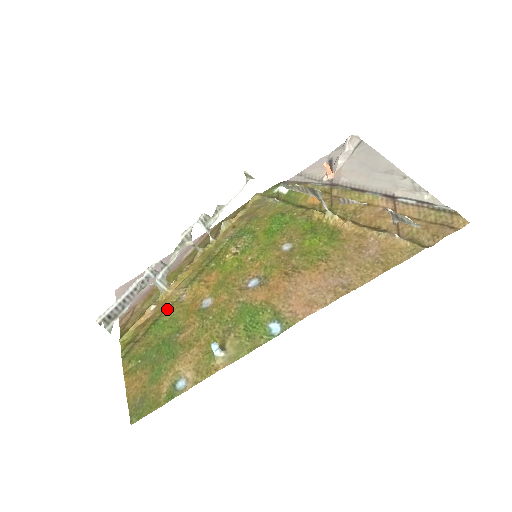
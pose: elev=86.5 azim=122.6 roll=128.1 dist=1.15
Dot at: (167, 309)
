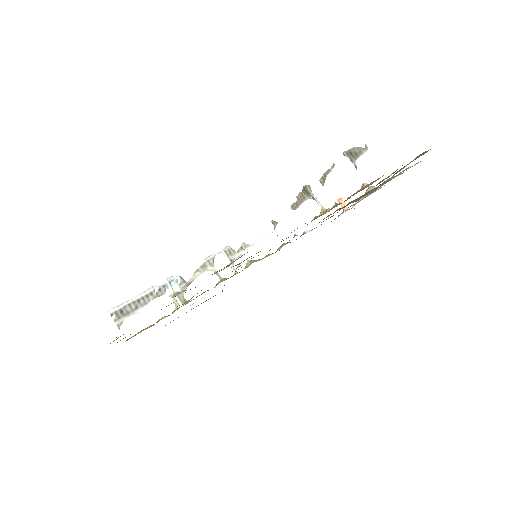
Dot at: occluded
